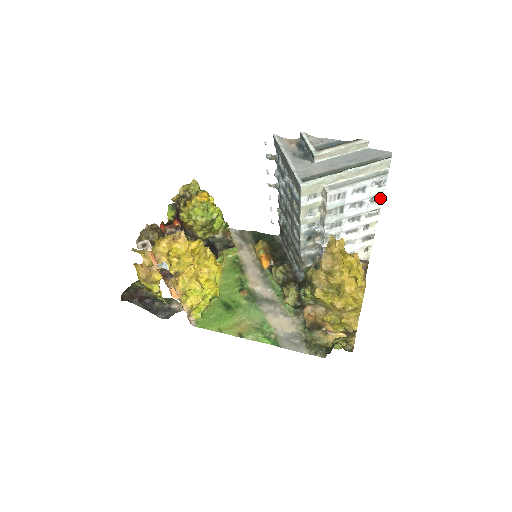
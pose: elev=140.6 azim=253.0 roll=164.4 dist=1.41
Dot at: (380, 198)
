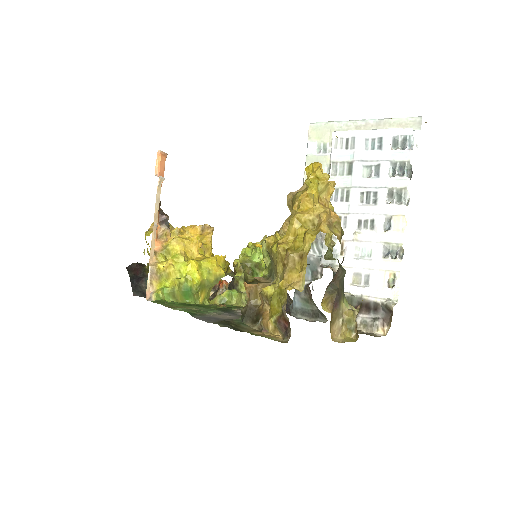
Dot at: (410, 179)
